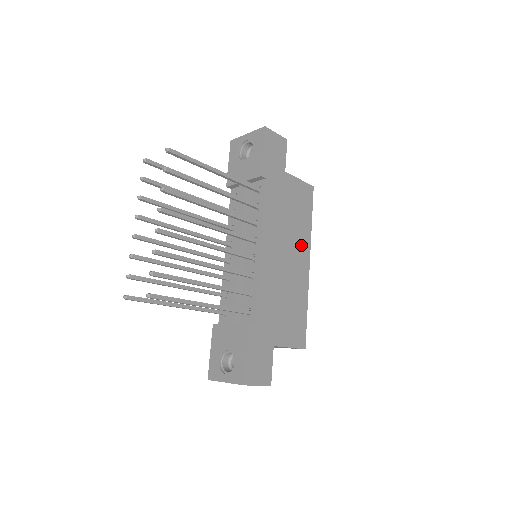
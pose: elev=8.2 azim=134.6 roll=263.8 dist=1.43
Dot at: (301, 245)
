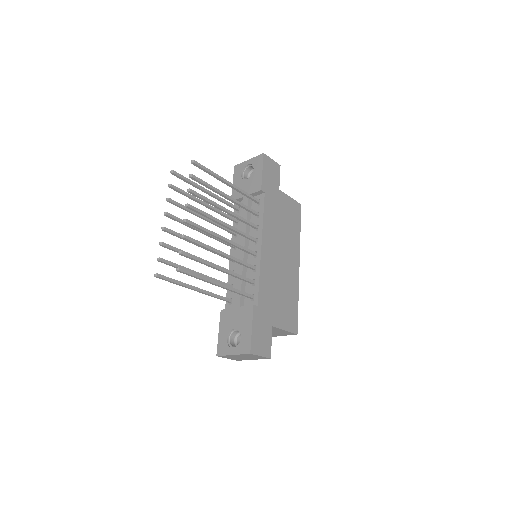
Dot at: (292, 249)
